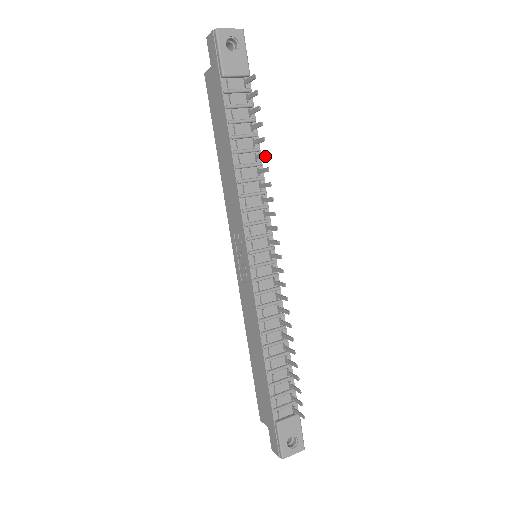
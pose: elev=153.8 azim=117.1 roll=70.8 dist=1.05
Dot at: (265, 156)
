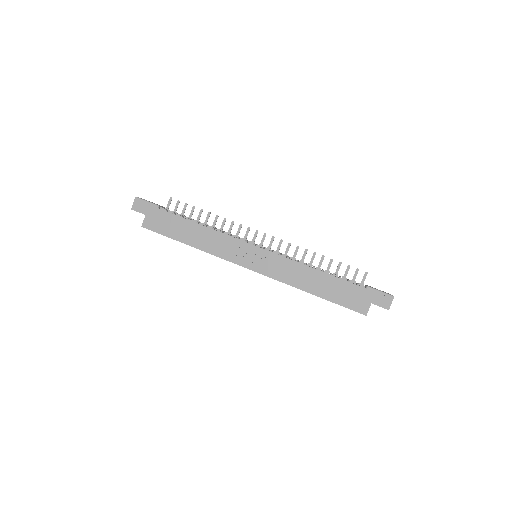
Dot at: (210, 213)
